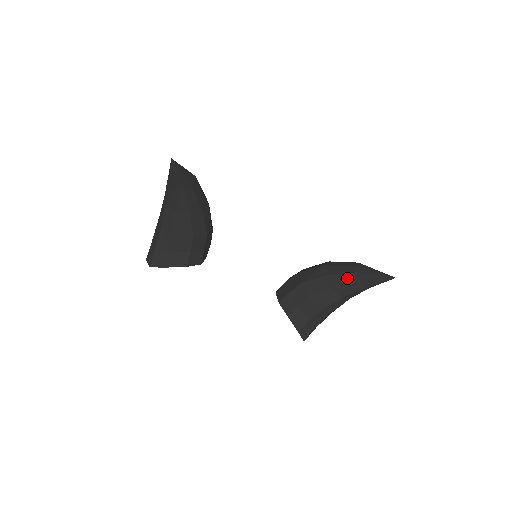
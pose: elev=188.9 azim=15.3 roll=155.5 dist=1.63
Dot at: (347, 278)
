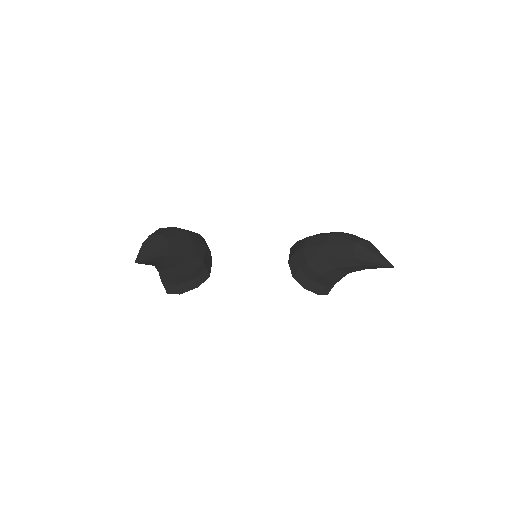
Dot at: (348, 262)
